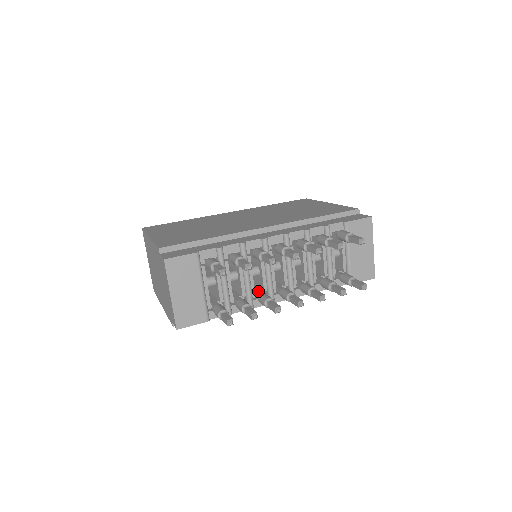
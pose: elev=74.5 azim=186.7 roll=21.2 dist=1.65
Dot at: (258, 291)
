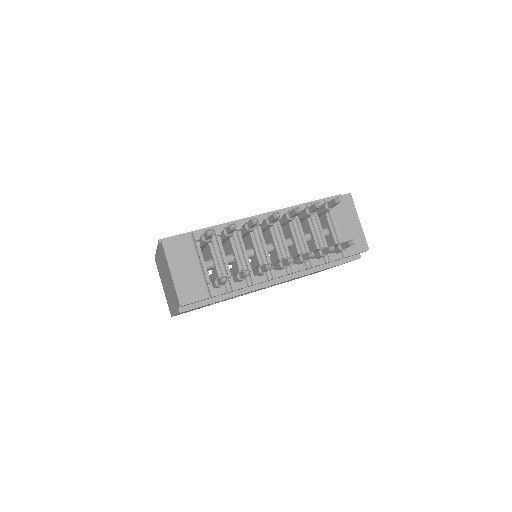
Dot at: occluded
